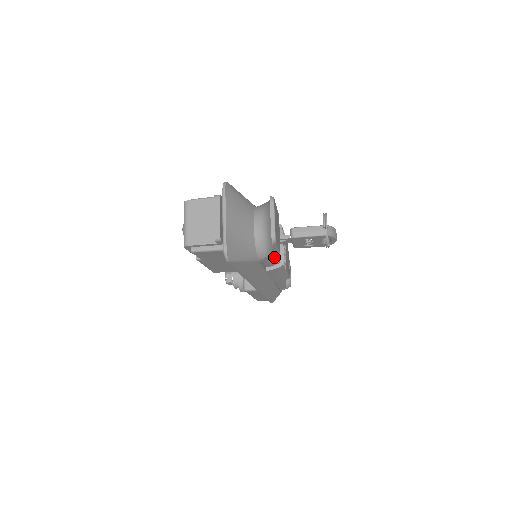
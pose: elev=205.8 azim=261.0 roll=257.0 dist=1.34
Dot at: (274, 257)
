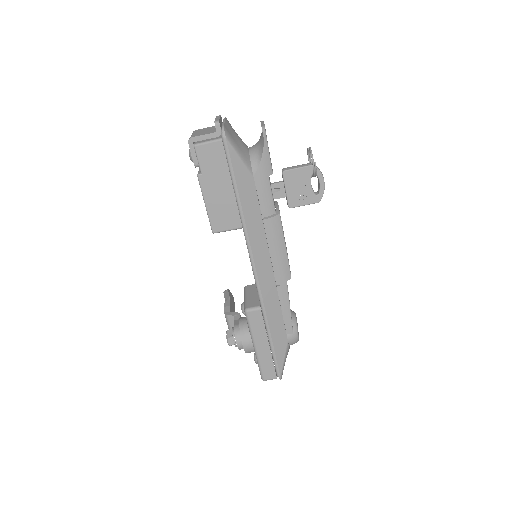
Dot at: (267, 175)
